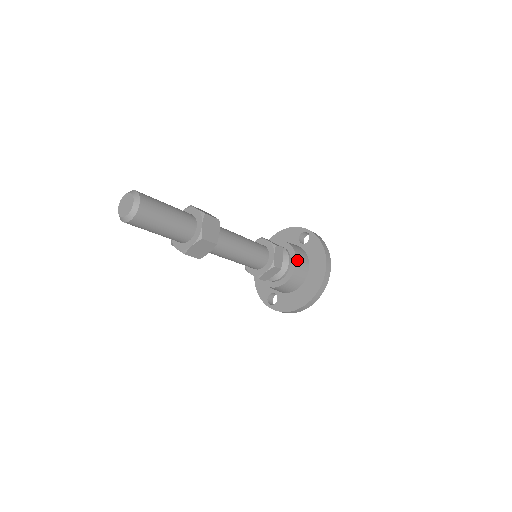
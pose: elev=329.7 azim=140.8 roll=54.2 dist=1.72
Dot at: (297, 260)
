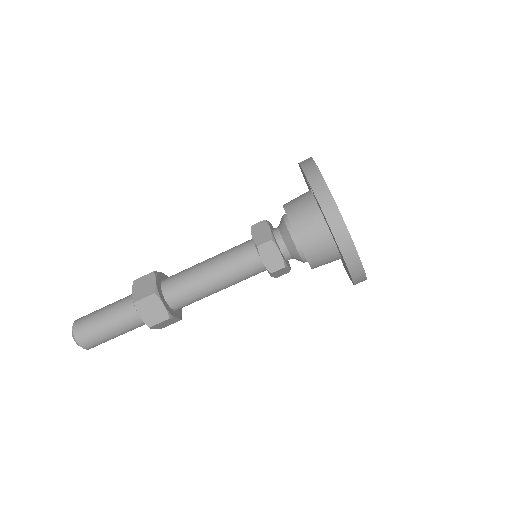
Dot at: (302, 243)
